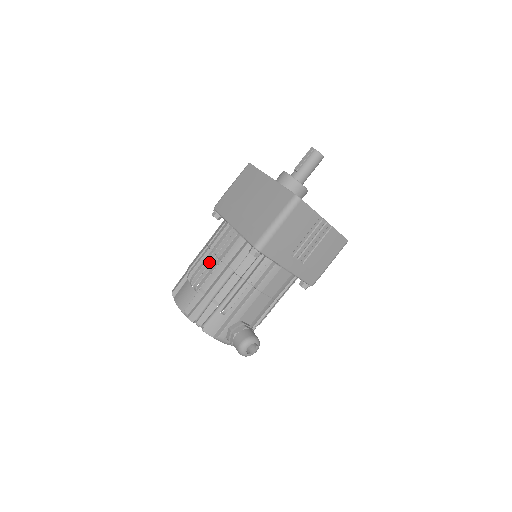
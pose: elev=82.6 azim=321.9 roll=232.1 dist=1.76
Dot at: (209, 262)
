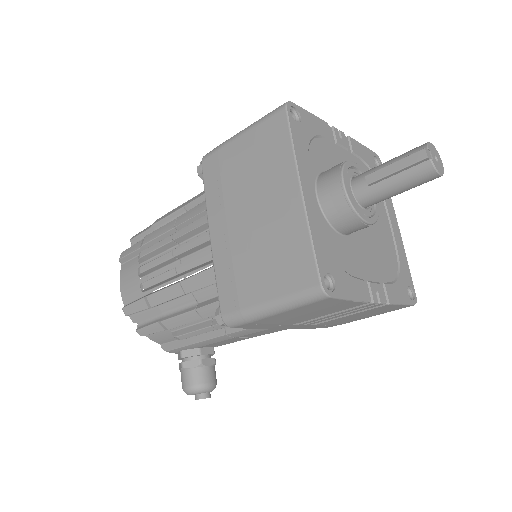
Dot at: (167, 263)
